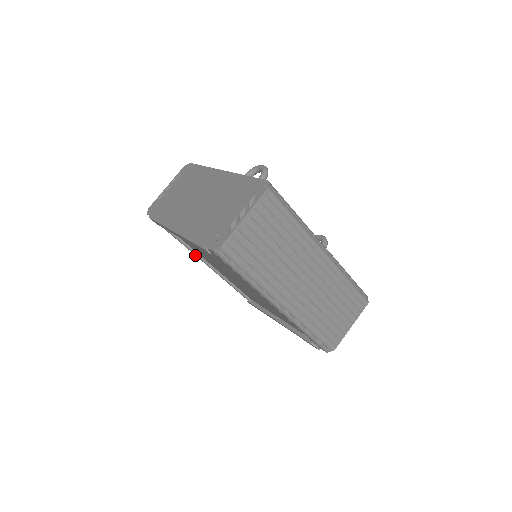
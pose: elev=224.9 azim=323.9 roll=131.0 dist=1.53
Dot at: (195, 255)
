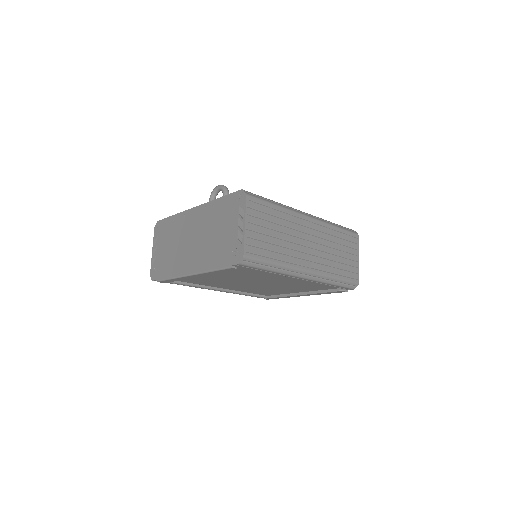
Dot at: occluded
